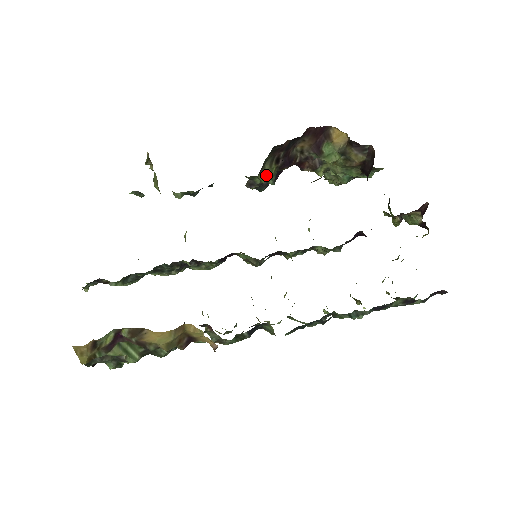
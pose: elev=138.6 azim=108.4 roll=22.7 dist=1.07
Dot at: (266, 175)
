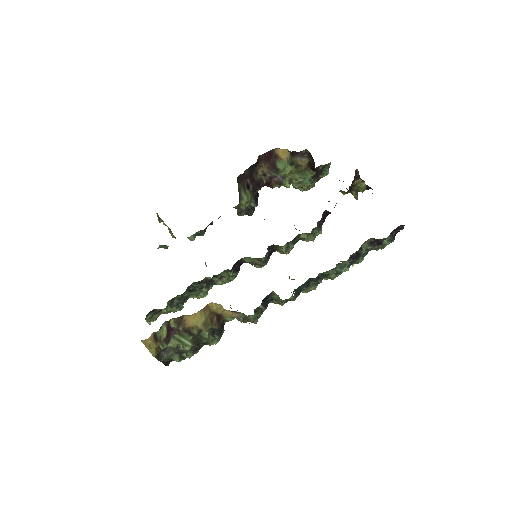
Dot at: (245, 200)
